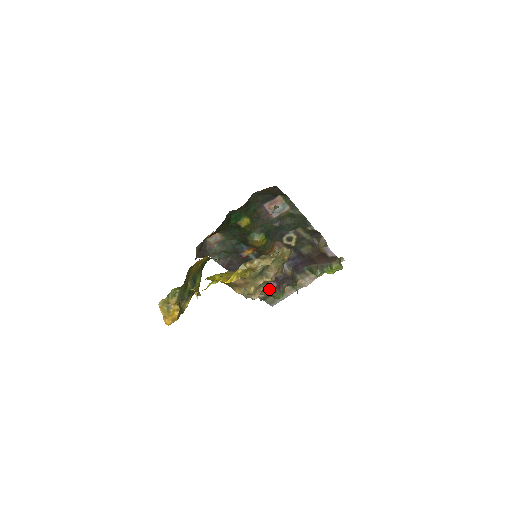
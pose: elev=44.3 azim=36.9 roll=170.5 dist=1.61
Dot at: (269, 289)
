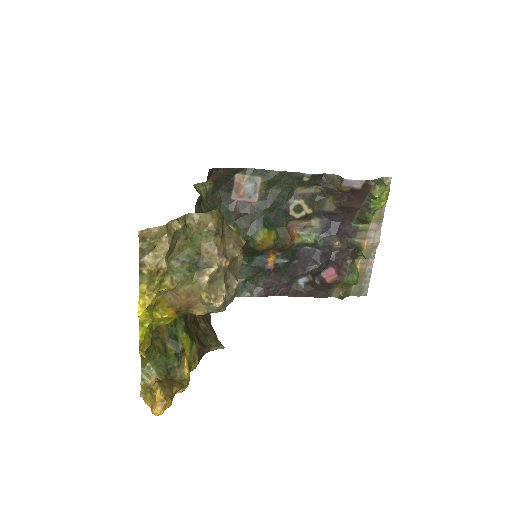
Dot at: (331, 280)
